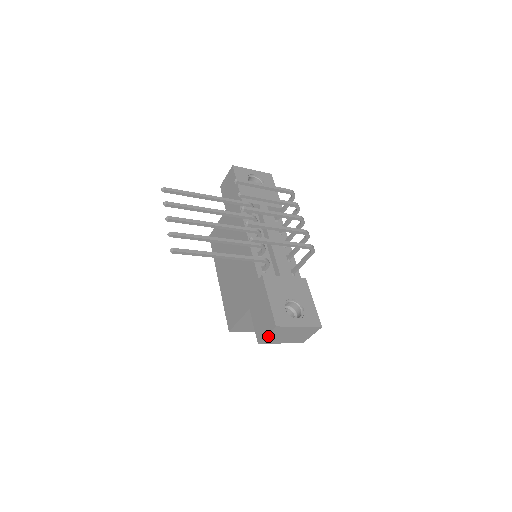
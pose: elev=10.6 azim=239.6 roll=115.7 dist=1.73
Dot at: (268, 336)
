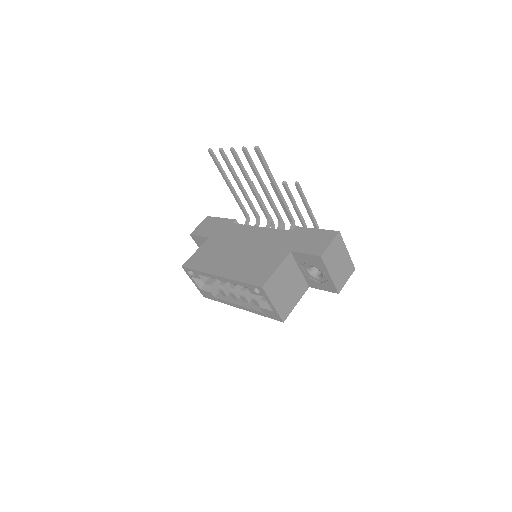
Dot at: (330, 247)
